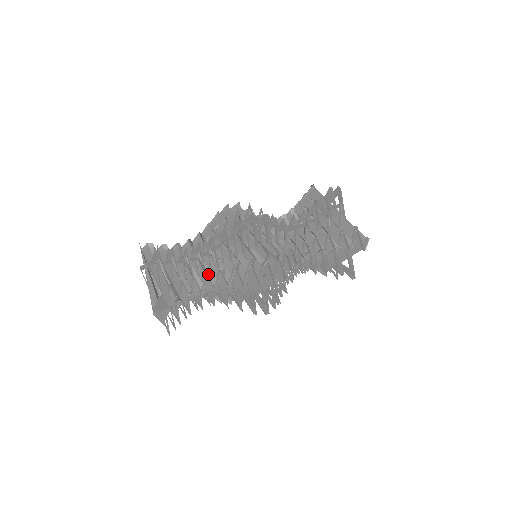
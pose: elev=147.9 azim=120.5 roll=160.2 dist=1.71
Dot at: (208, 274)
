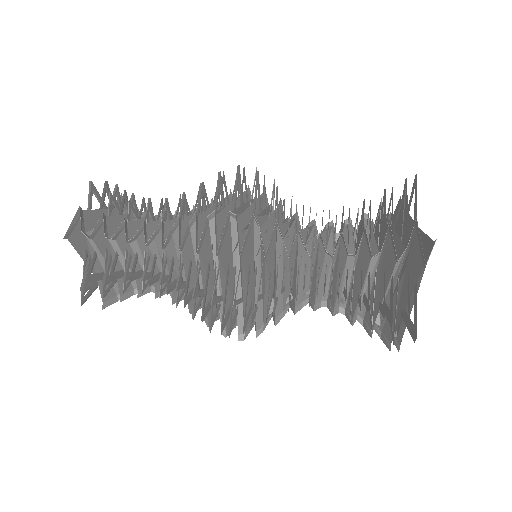
Dot at: occluded
